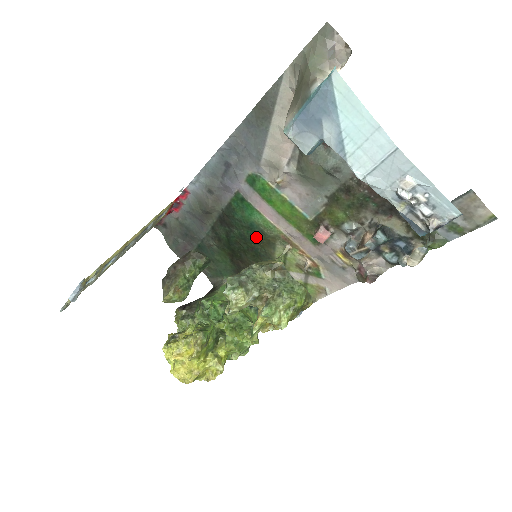
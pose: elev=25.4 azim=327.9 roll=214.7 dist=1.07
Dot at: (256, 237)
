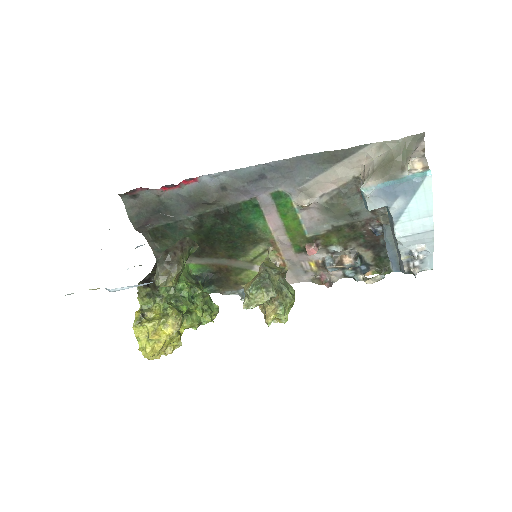
Dot at: (245, 235)
